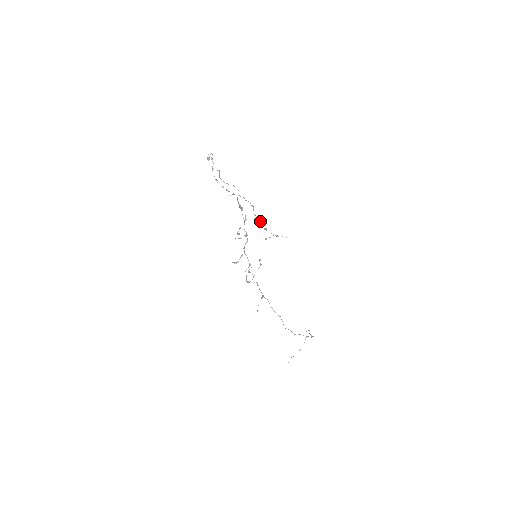
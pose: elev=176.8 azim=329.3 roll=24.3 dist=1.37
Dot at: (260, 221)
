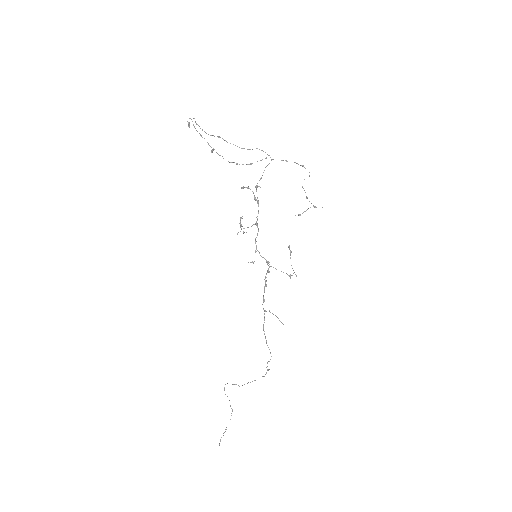
Dot at: (303, 188)
